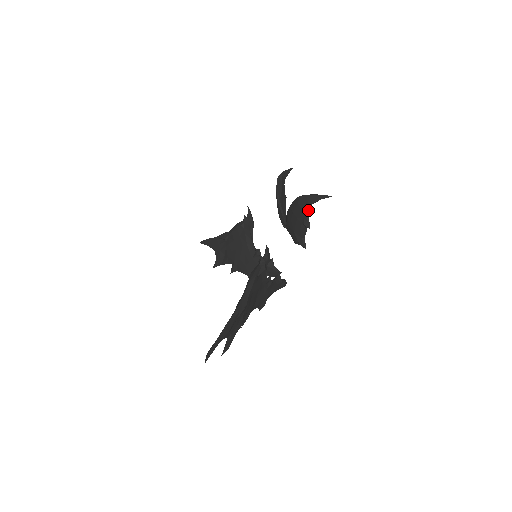
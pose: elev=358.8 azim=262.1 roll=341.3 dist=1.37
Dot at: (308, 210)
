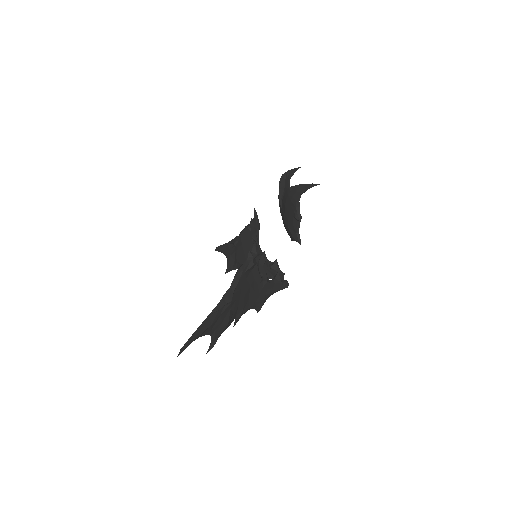
Dot at: (298, 201)
